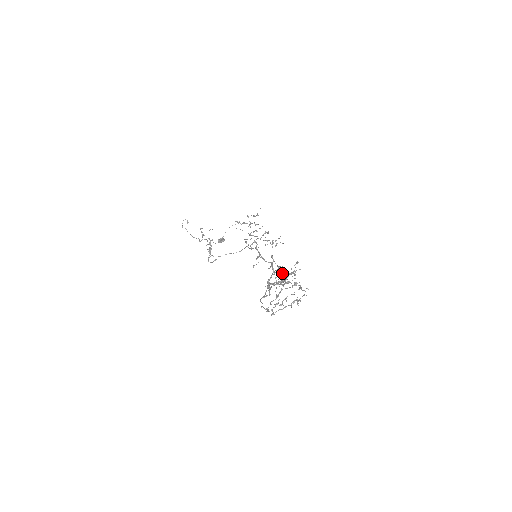
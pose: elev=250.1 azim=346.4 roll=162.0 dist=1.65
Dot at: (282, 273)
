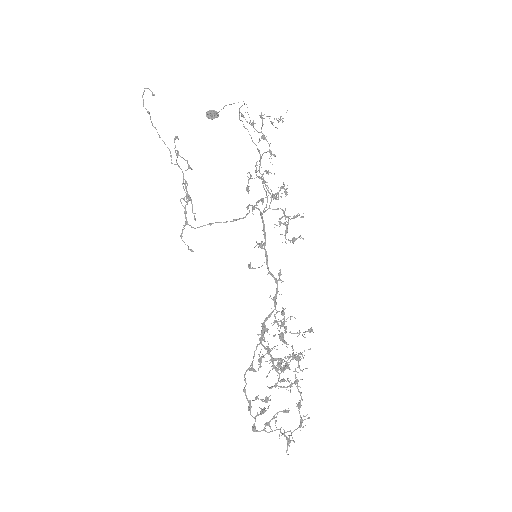
Dot at: (285, 333)
